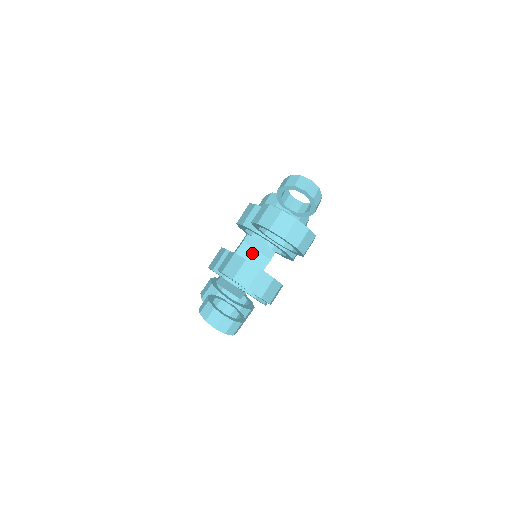
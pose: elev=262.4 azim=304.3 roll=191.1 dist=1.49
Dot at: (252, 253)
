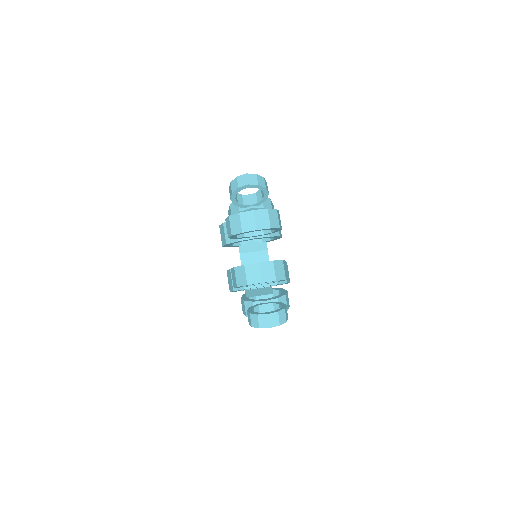
Dot at: (251, 256)
